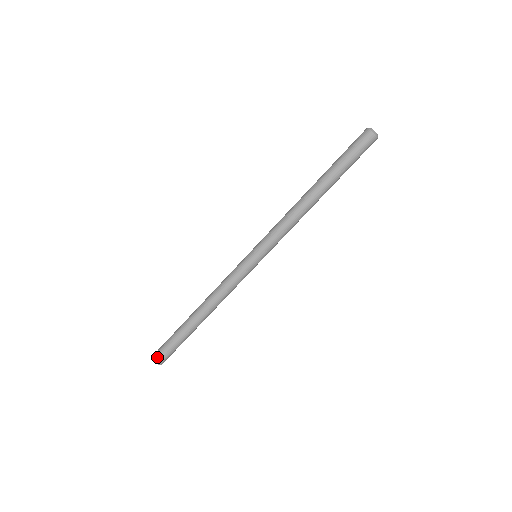
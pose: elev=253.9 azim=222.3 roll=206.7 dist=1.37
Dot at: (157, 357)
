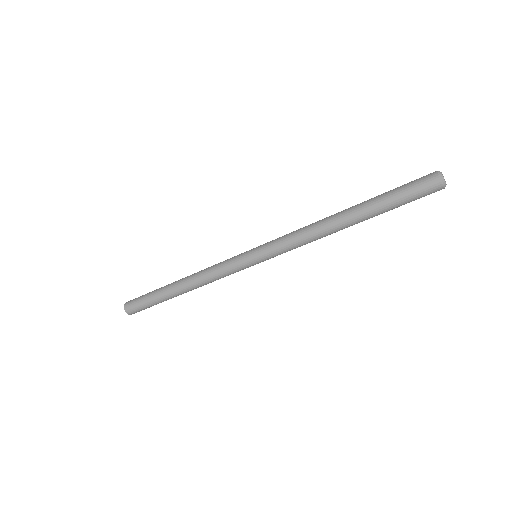
Dot at: (128, 306)
